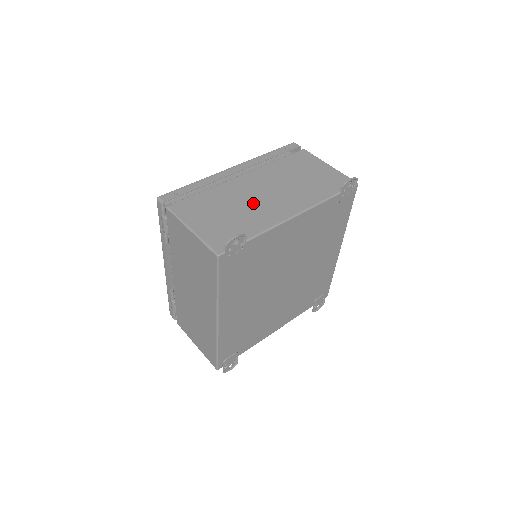
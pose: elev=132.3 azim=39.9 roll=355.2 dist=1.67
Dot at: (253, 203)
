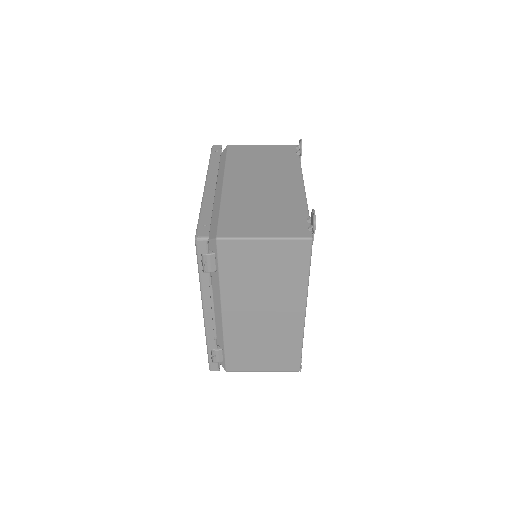
Dot at: (267, 195)
